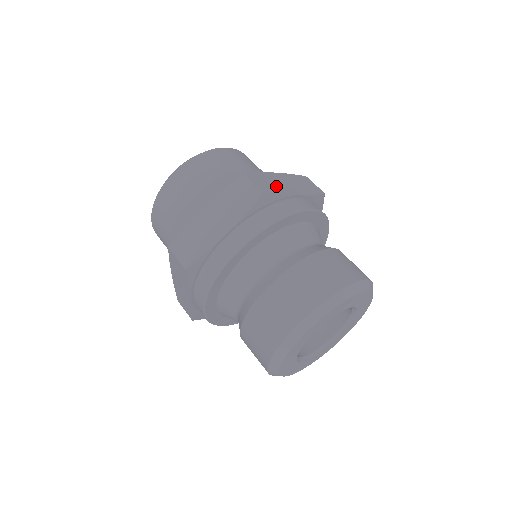
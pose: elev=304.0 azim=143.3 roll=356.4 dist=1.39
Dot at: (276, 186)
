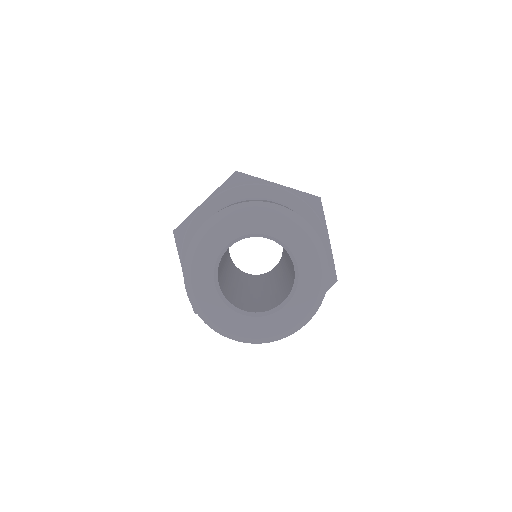
Dot at: occluded
